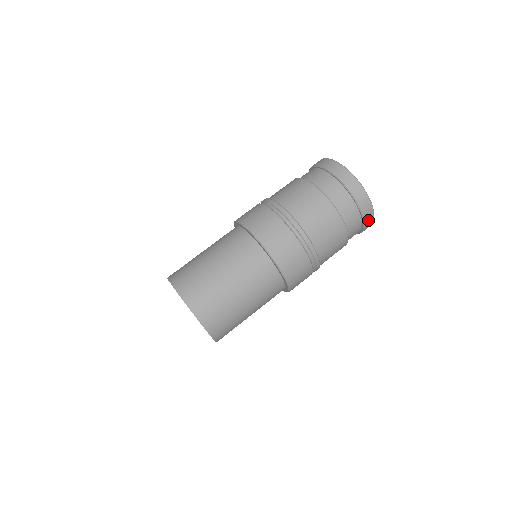
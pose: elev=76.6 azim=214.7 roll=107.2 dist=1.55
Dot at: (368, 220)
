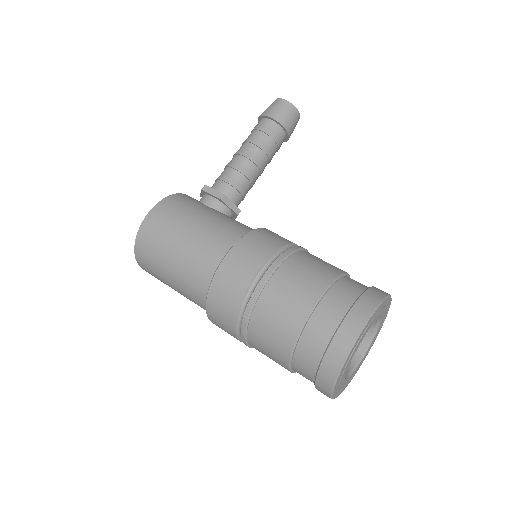
Dot at: occluded
